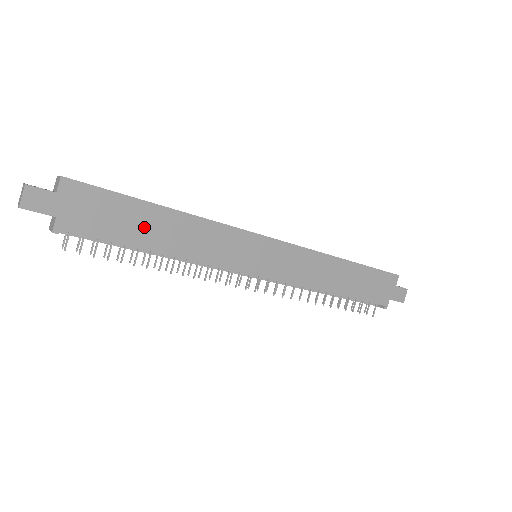
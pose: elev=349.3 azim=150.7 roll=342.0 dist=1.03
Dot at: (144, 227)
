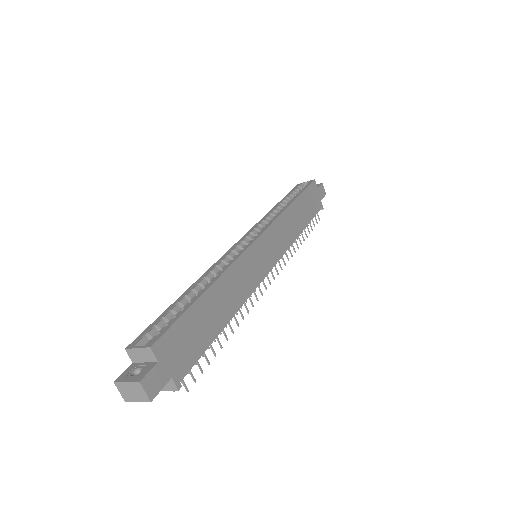
Dot at: (211, 317)
